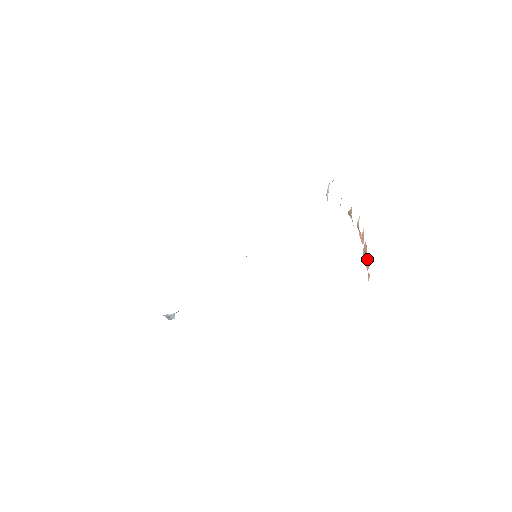
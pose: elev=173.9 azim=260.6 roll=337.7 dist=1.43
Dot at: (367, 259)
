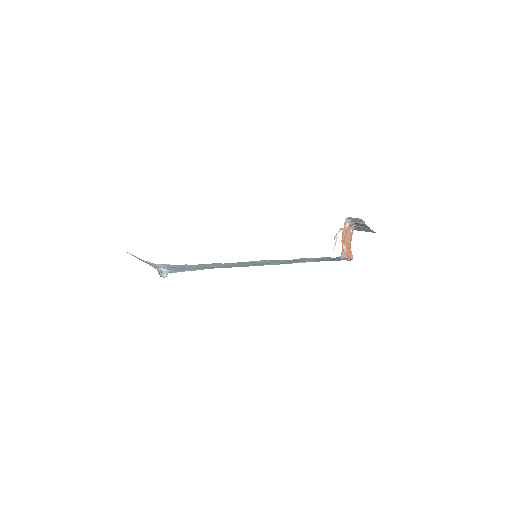
Dot at: (347, 251)
